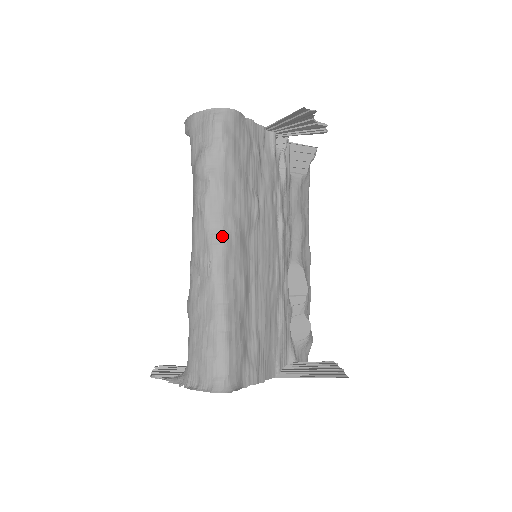
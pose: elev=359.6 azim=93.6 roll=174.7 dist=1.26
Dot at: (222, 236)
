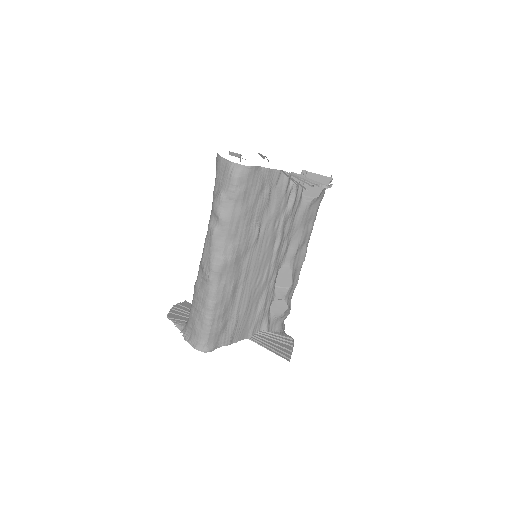
Dot at: (220, 259)
